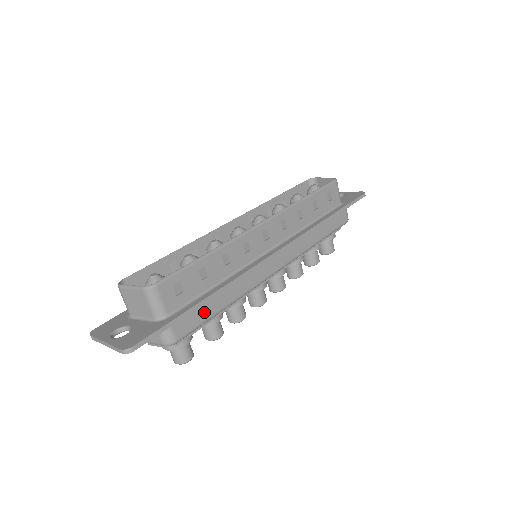
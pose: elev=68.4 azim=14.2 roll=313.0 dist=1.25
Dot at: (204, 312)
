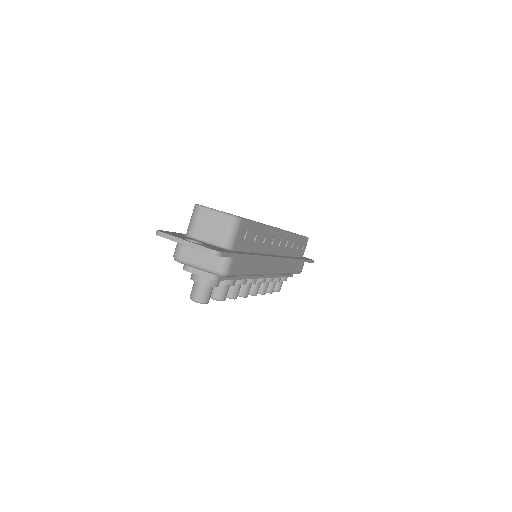
Dot at: (245, 266)
